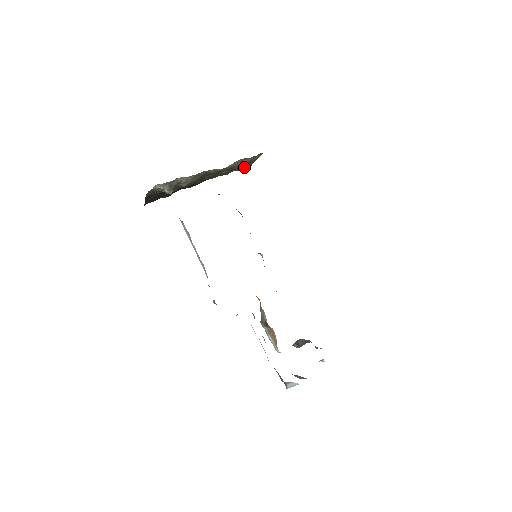
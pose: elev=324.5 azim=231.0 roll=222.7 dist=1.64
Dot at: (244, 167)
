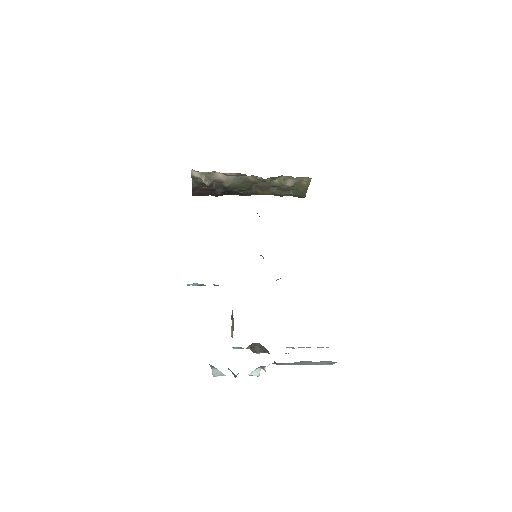
Dot at: (298, 193)
